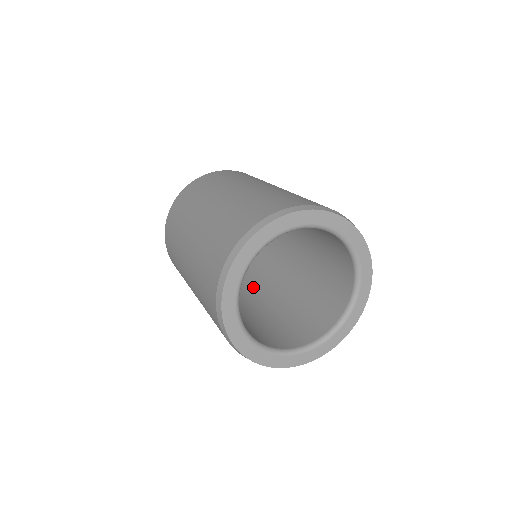
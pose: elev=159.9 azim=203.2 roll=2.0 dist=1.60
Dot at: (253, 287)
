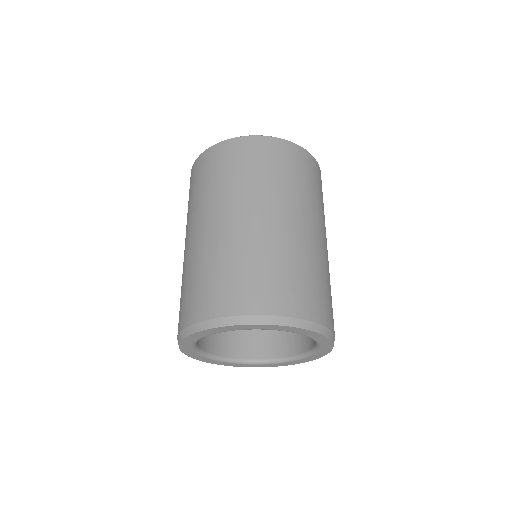
Dot at: occluded
